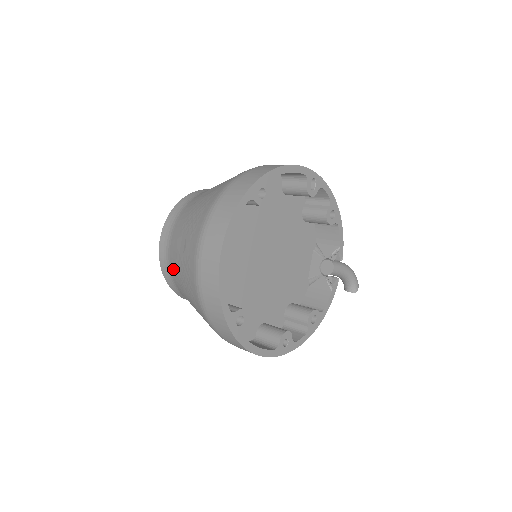
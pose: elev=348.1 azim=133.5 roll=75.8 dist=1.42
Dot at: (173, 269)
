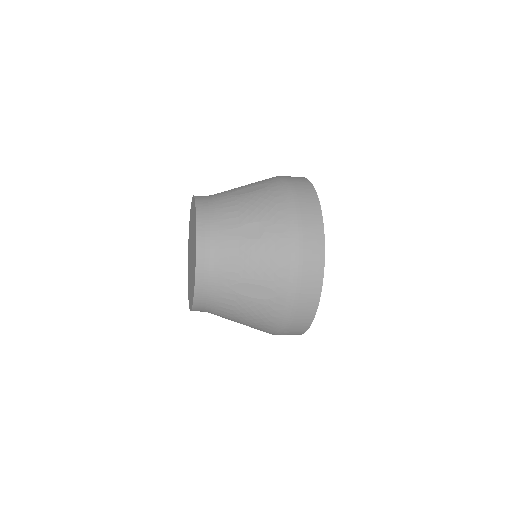
Dot at: (227, 259)
